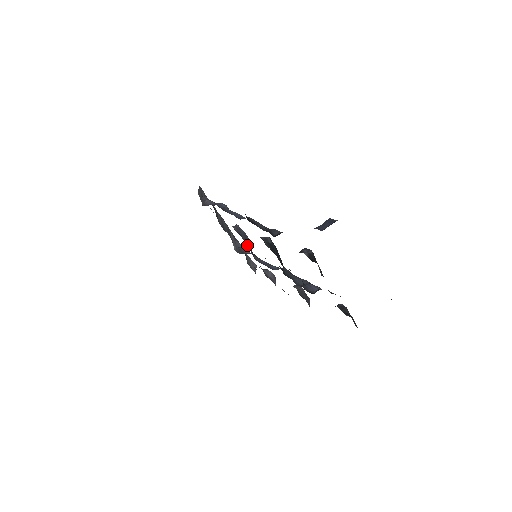
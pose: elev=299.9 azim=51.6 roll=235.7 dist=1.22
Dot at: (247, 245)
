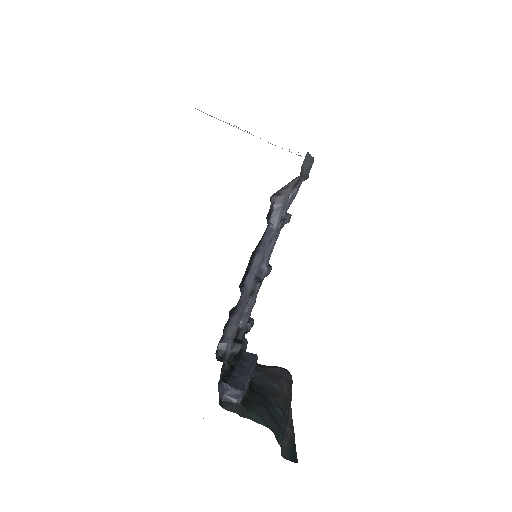
Dot at: occluded
